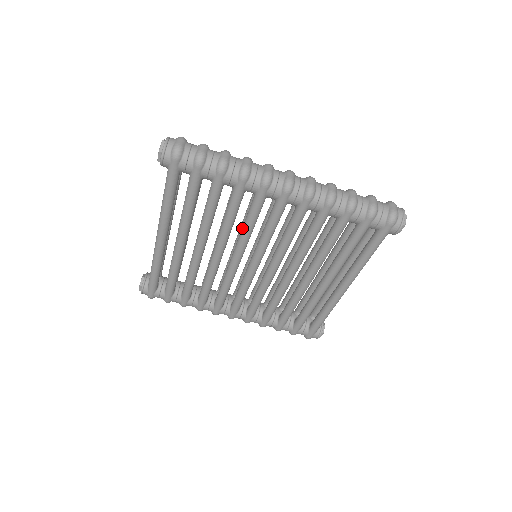
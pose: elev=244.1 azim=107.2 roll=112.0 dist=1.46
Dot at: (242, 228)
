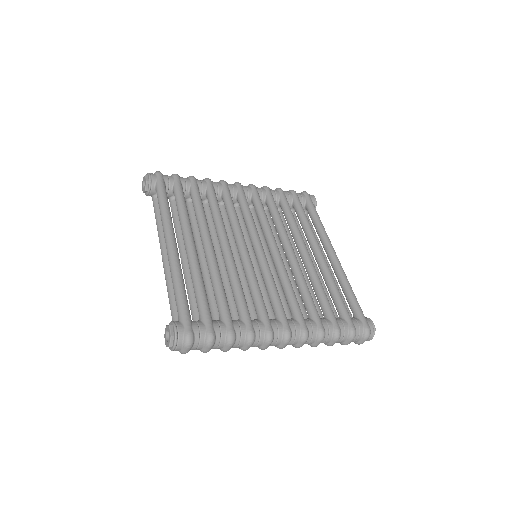
Dot at: occluded
